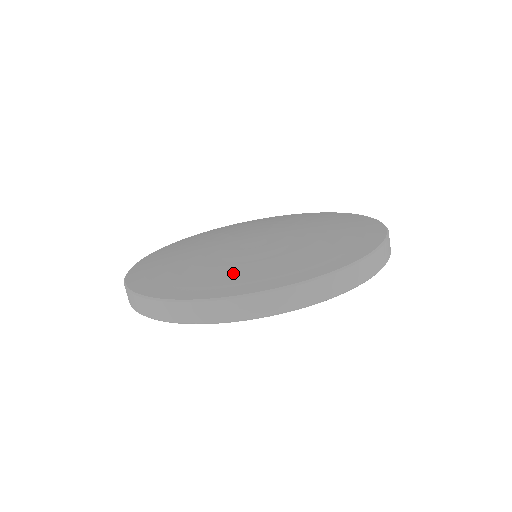
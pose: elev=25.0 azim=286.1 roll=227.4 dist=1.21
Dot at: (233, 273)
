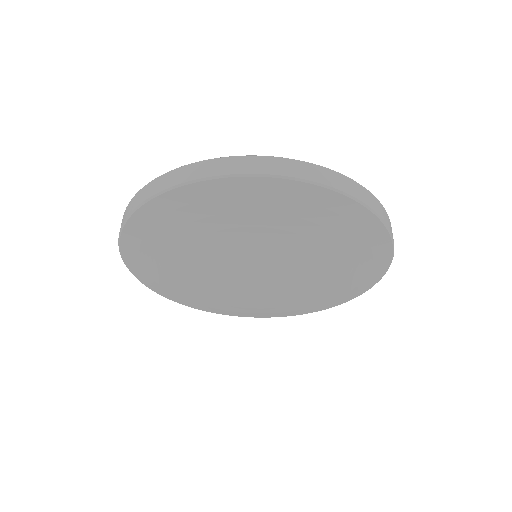
Dot at: occluded
